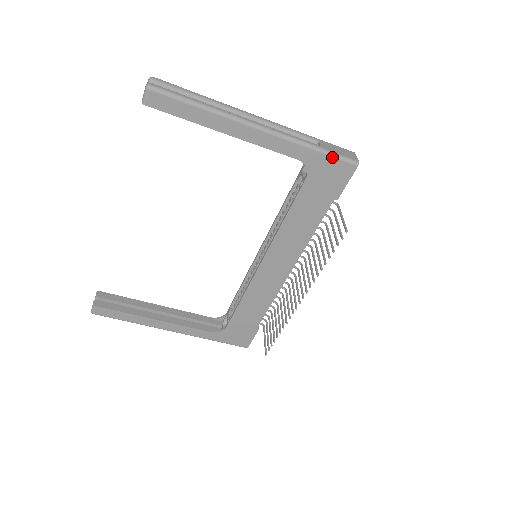
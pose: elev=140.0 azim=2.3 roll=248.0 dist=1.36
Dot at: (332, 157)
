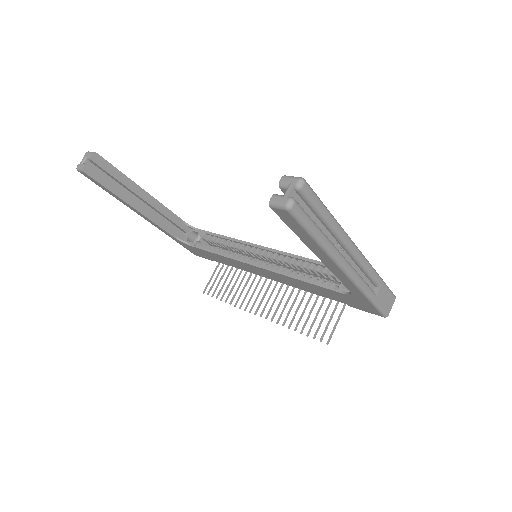
Dot at: (374, 307)
